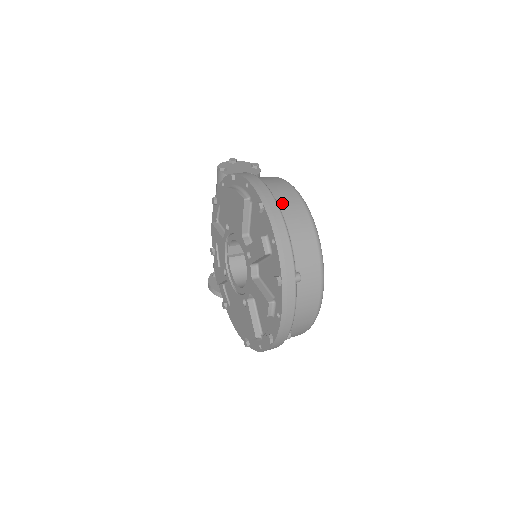
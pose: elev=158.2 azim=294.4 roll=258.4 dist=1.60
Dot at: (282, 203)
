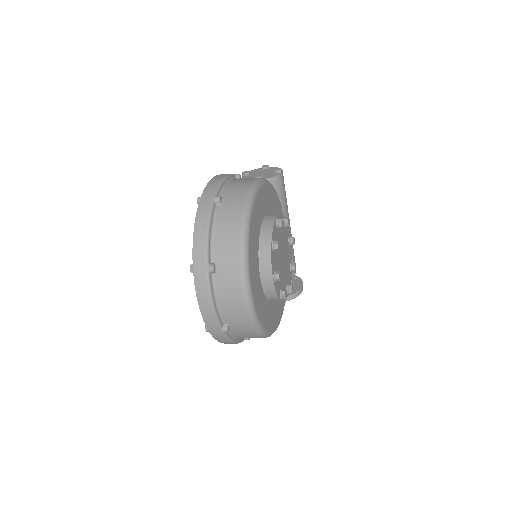
Dot at: (219, 198)
